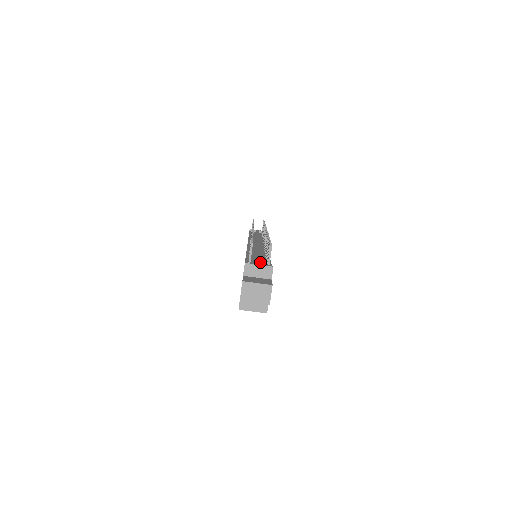
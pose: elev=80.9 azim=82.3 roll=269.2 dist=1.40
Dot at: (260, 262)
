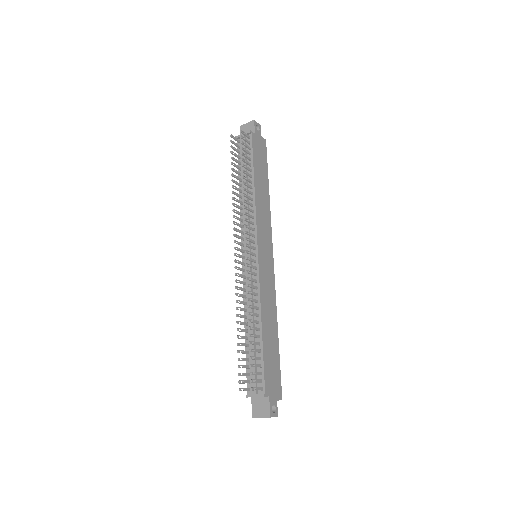
Dot at: (254, 385)
